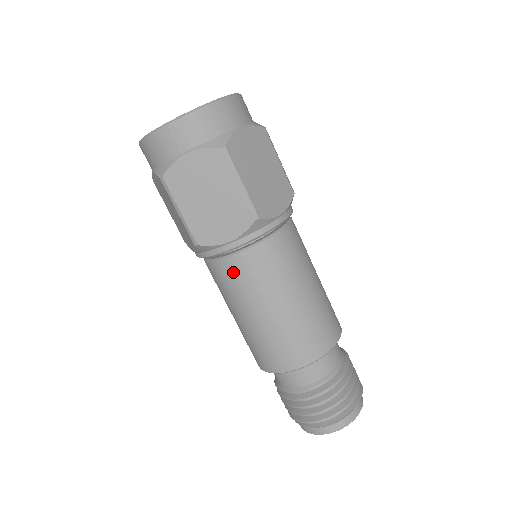
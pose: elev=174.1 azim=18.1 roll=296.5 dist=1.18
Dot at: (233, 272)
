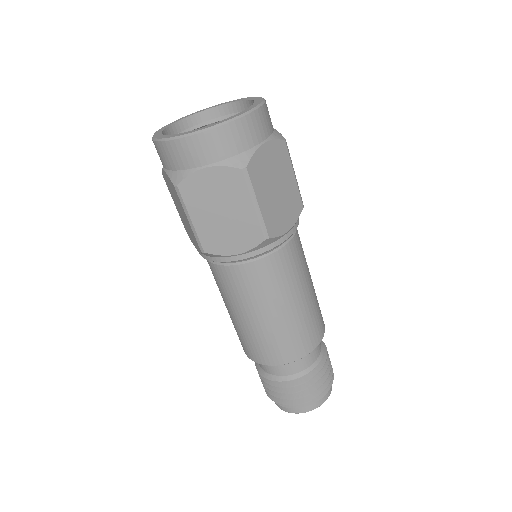
Dot at: (284, 263)
